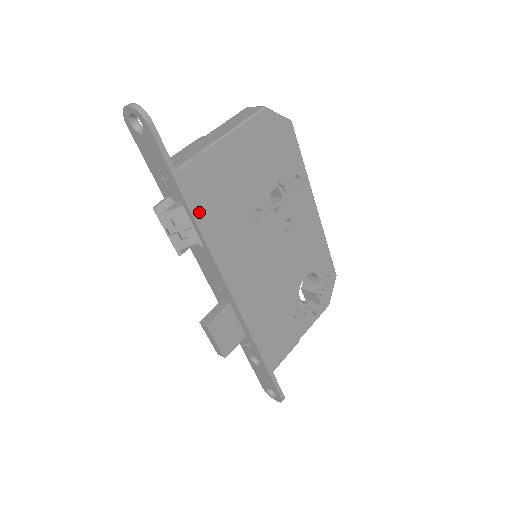
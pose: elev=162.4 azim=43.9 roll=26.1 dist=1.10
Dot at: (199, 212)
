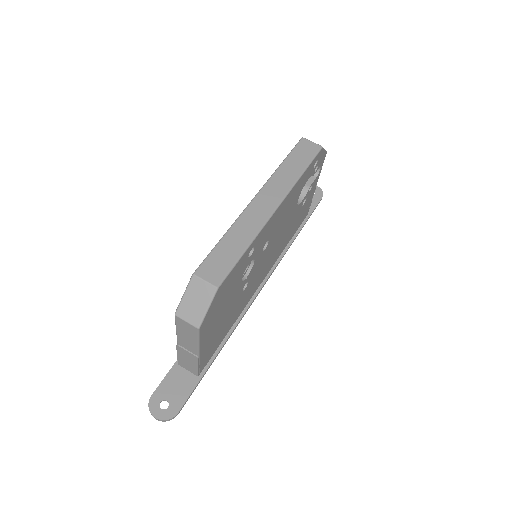
Dot at: (221, 341)
